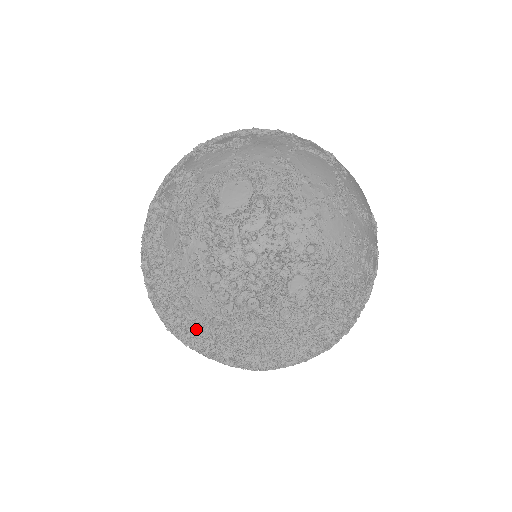
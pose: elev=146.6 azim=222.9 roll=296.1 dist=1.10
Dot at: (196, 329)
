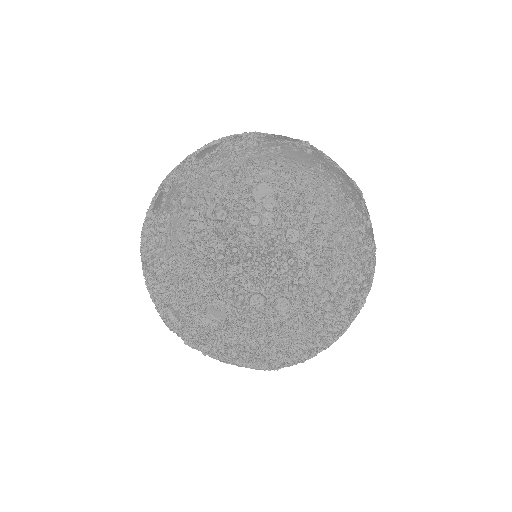
Dot at: (176, 271)
